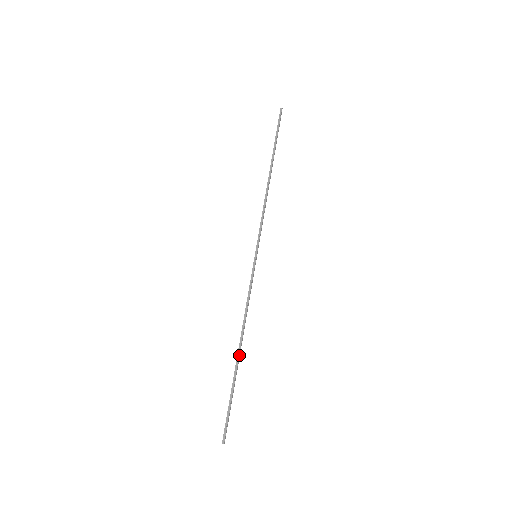
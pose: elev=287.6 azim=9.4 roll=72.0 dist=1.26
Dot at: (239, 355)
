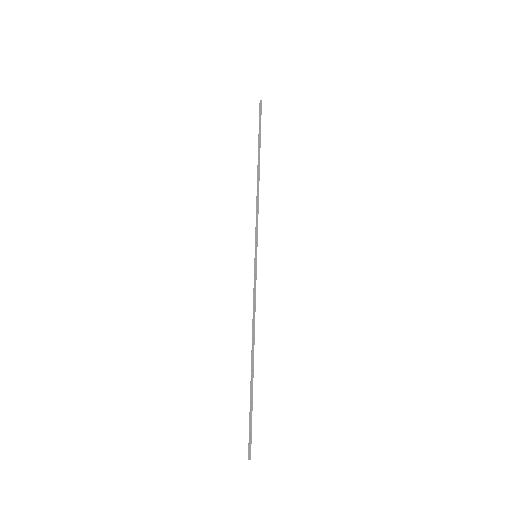
Dot at: occluded
